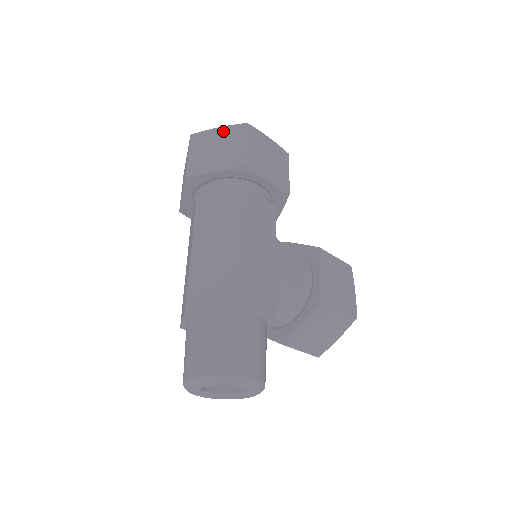
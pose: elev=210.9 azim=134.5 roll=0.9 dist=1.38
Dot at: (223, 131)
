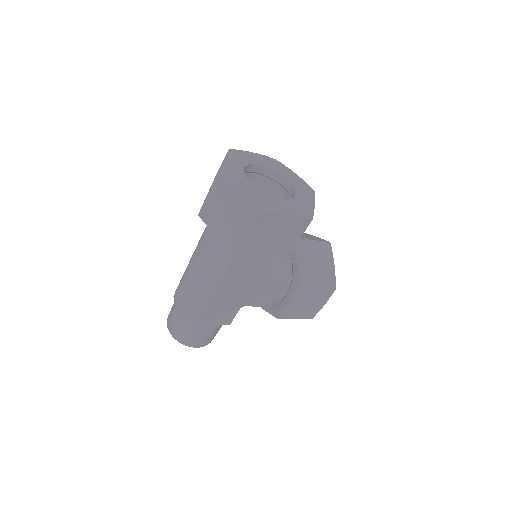
Dot at: (240, 199)
